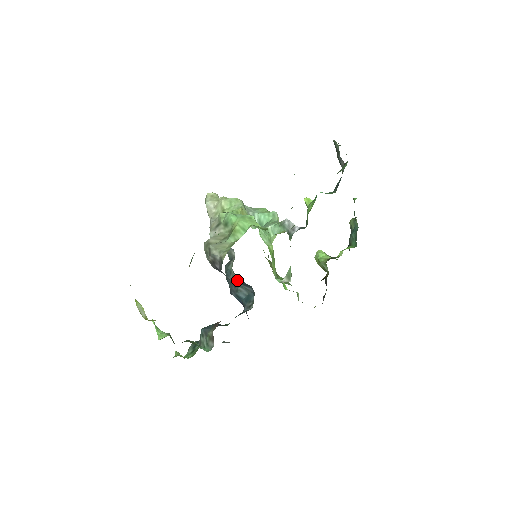
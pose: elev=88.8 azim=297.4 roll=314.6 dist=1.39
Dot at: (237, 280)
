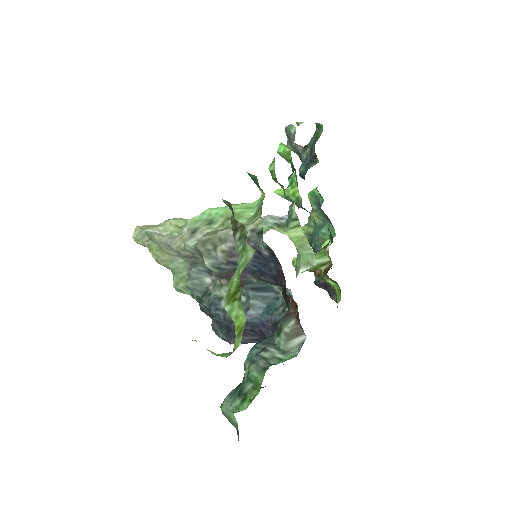
Dot at: (250, 287)
